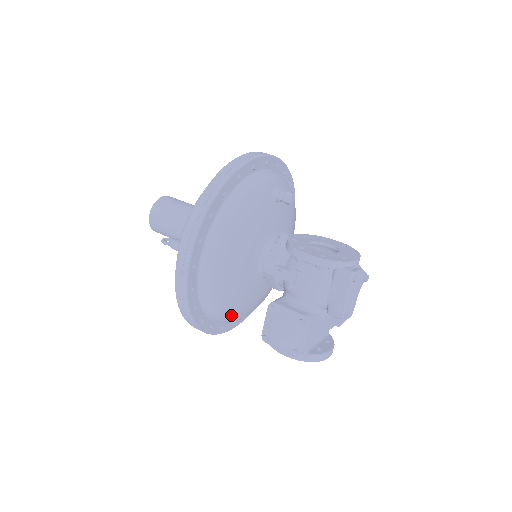
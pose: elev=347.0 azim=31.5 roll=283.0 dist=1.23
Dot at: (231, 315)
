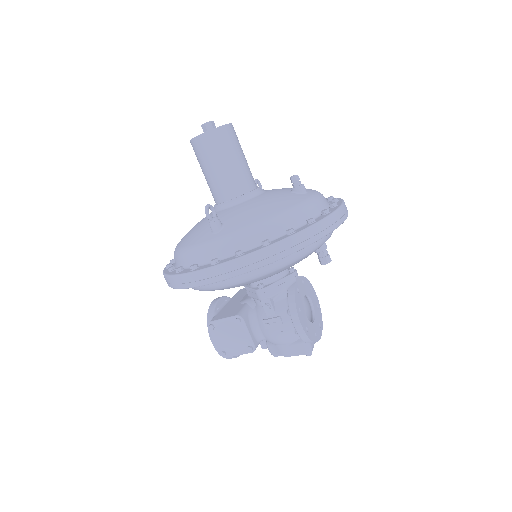
Dot at: occluded
